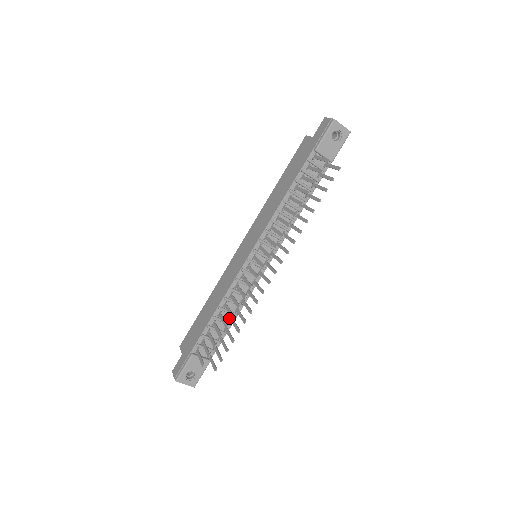
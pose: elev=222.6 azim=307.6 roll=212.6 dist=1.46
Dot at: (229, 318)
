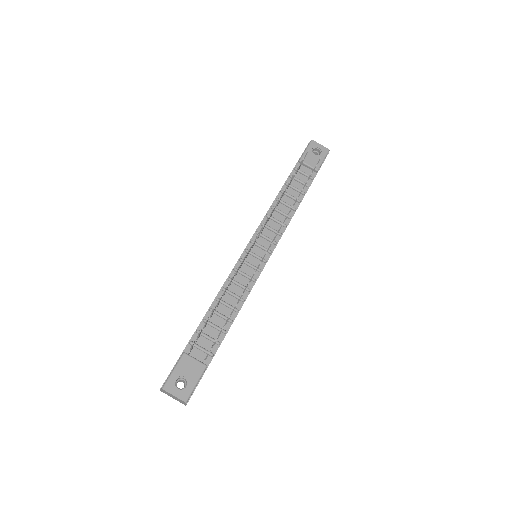
Dot at: (229, 314)
